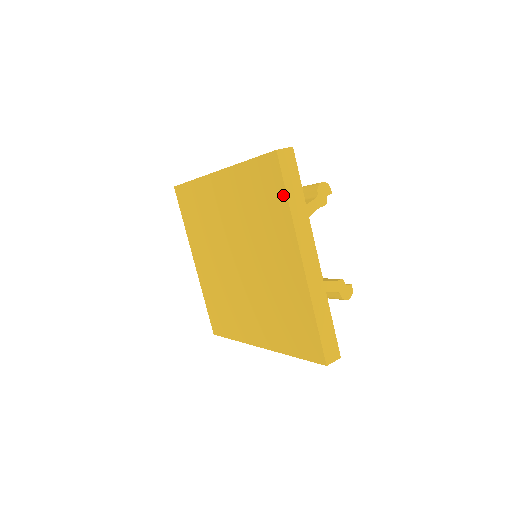
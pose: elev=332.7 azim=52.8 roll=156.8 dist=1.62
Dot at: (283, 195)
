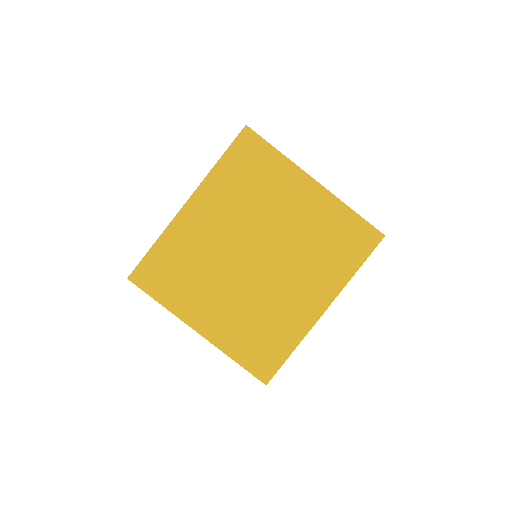
Dot at: (271, 150)
